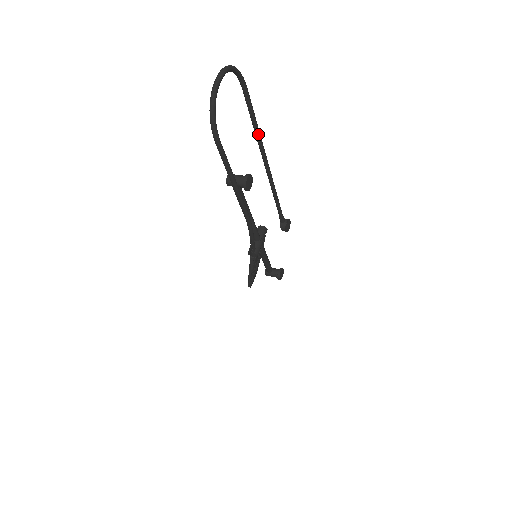
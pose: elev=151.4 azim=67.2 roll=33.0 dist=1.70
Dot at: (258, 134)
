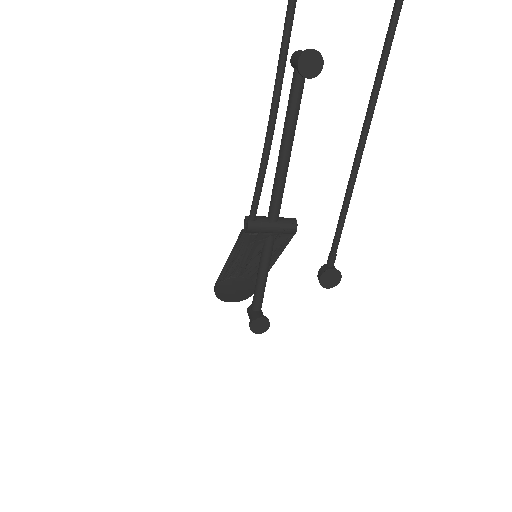
Dot at: (386, 46)
